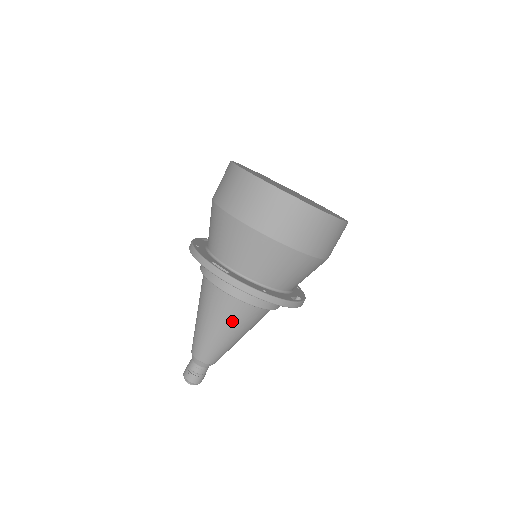
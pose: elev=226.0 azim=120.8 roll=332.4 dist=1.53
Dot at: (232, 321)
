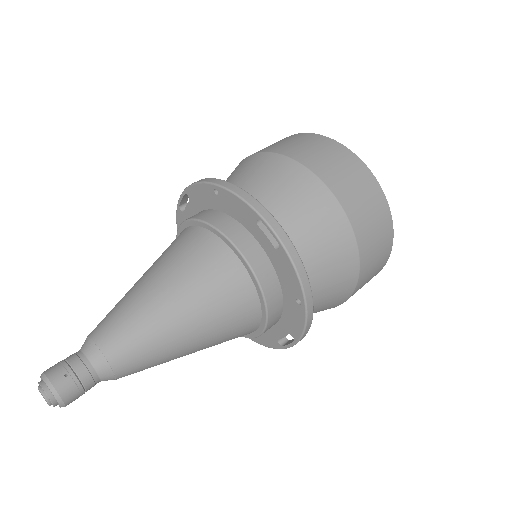
Dot at: (218, 317)
